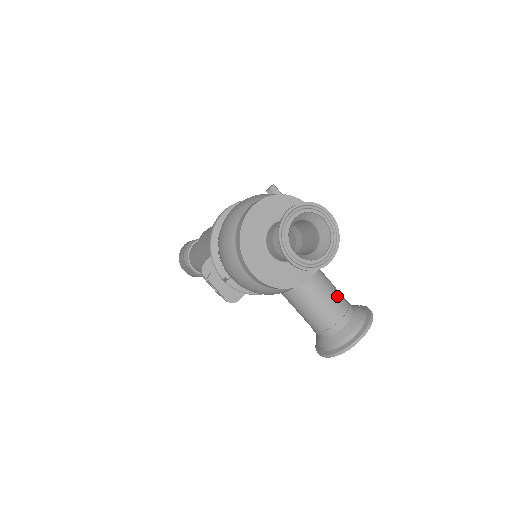
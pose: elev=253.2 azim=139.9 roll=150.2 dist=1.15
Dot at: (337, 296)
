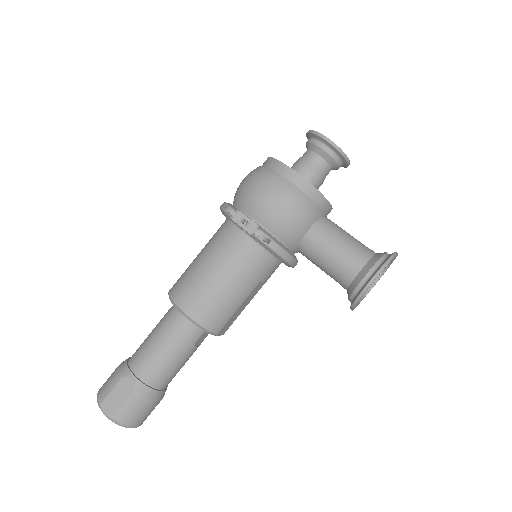
Dot at: occluded
